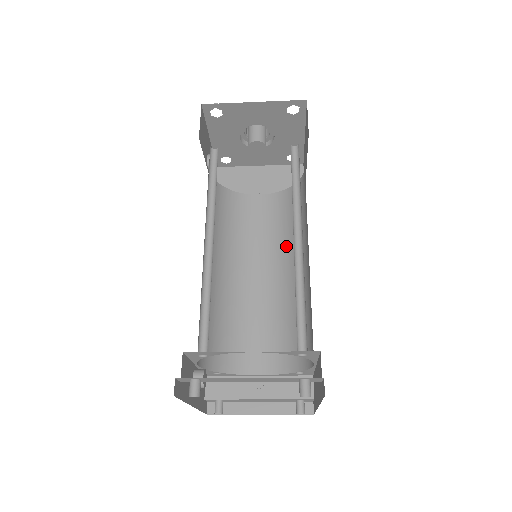
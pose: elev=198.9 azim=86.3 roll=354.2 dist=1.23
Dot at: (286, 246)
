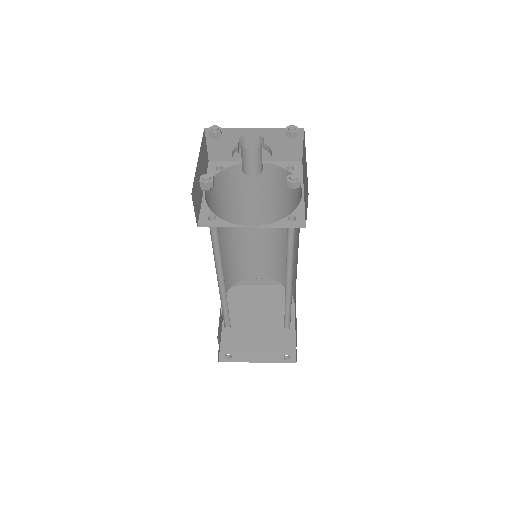
Dot at: (280, 215)
